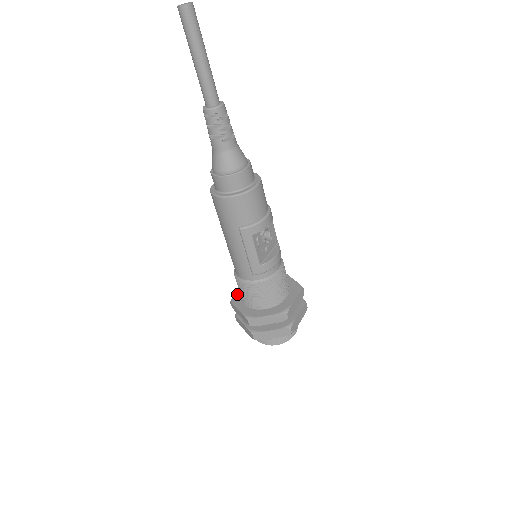
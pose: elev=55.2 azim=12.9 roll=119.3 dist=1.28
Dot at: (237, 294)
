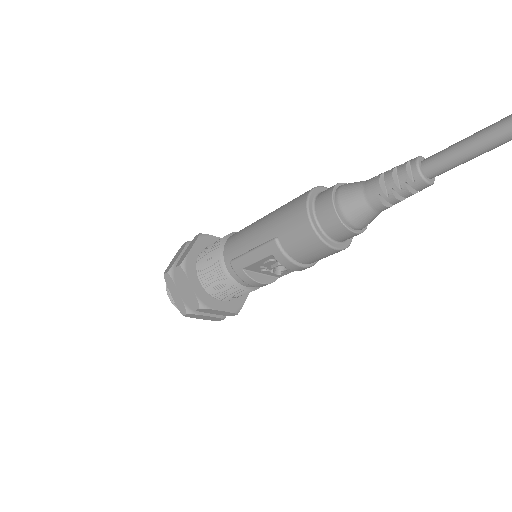
Dot at: (212, 238)
